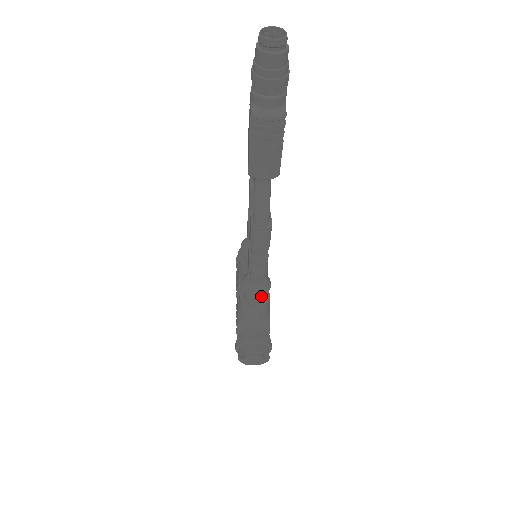
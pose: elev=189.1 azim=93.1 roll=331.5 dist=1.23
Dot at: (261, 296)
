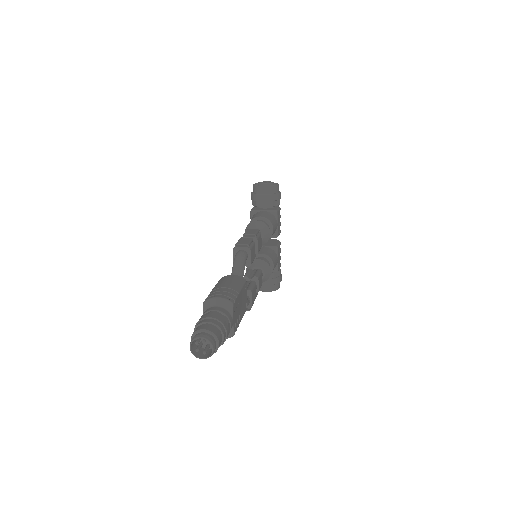
Dot at: occluded
